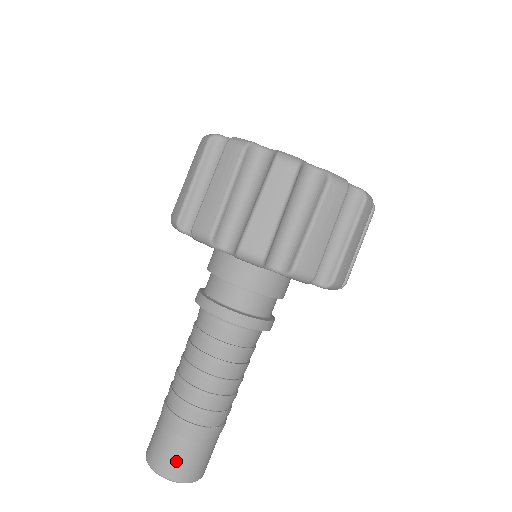
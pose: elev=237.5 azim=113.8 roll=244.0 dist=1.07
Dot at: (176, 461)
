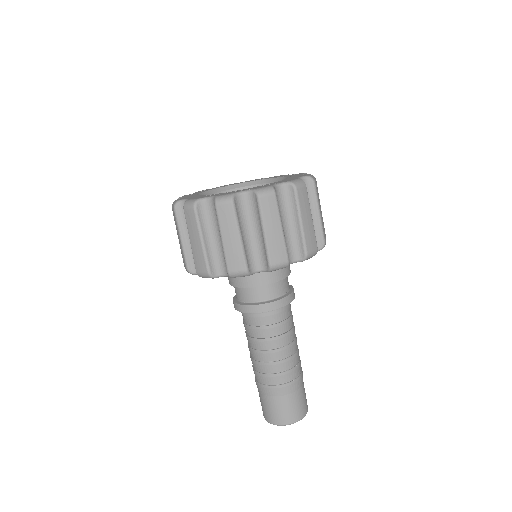
Dot at: (281, 412)
